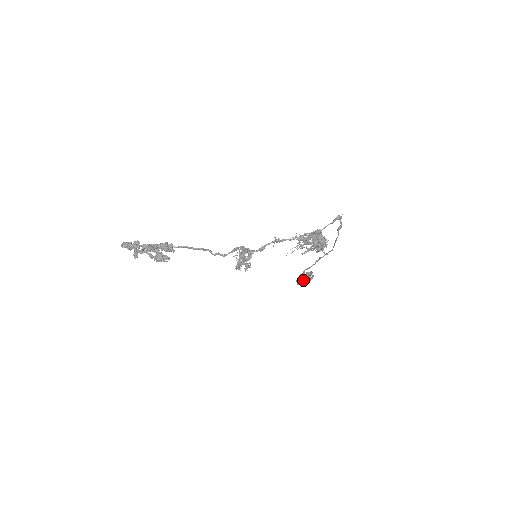
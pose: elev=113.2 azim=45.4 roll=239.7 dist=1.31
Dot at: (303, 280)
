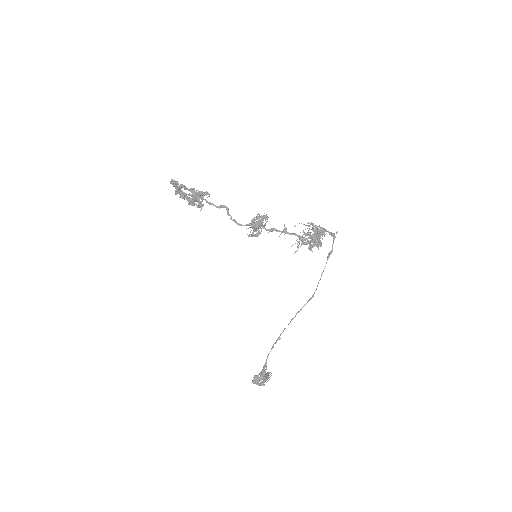
Dot at: (262, 374)
